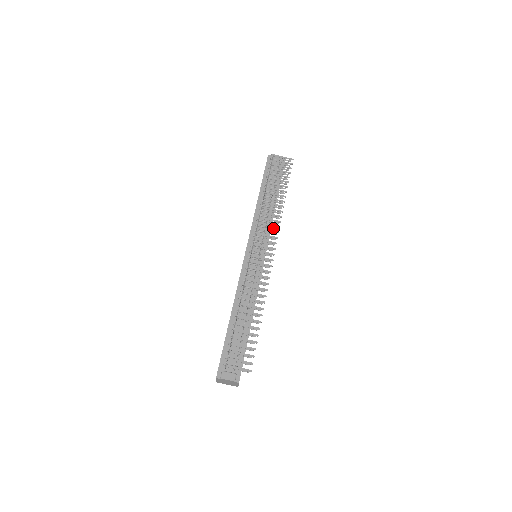
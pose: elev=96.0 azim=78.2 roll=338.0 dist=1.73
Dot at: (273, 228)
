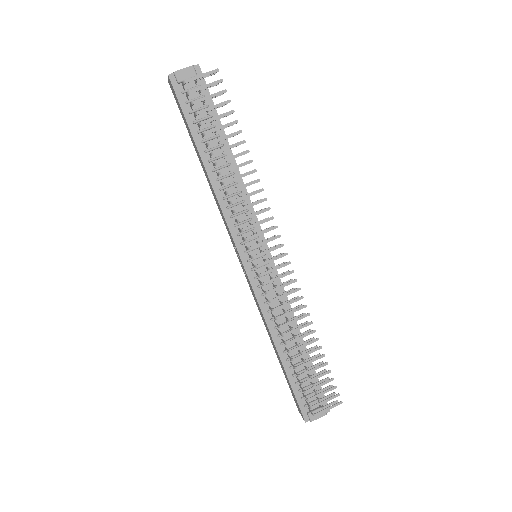
Dot at: (260, 213)
